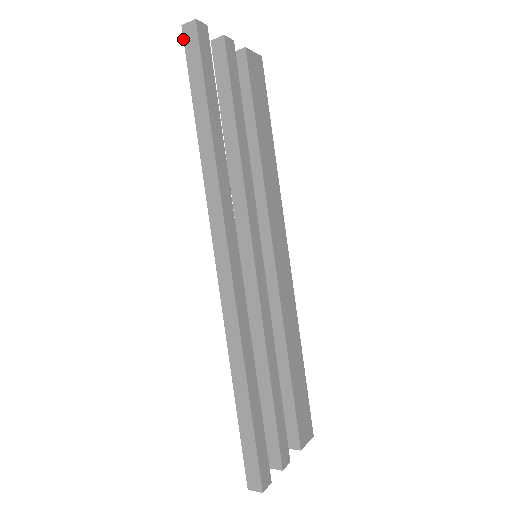
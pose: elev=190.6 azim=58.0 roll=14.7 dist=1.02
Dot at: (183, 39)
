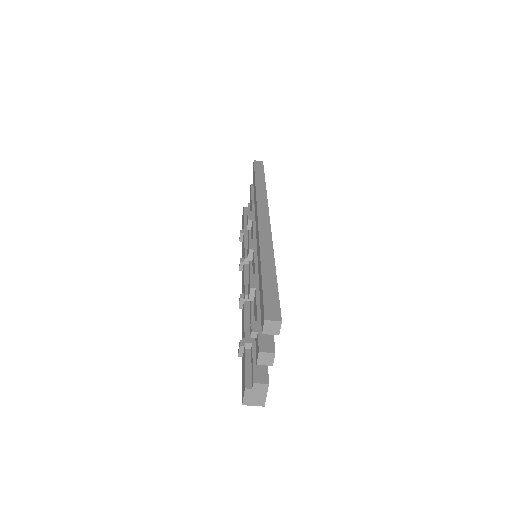
Dot at: (254, 163)
